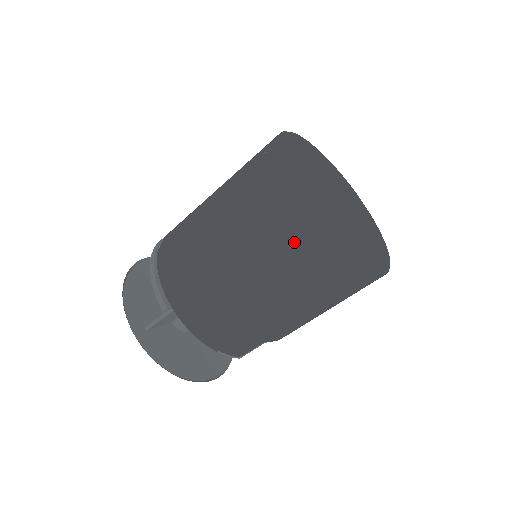
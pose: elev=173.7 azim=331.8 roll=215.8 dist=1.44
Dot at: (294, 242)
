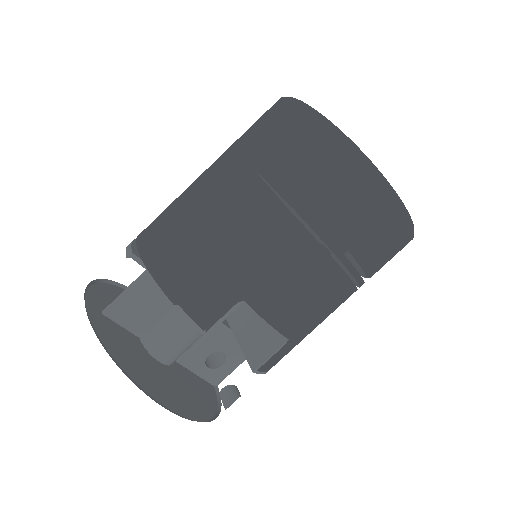
Dot at: (278, 132)
